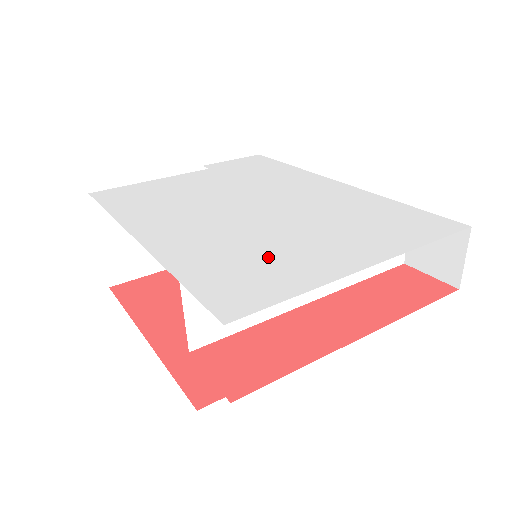
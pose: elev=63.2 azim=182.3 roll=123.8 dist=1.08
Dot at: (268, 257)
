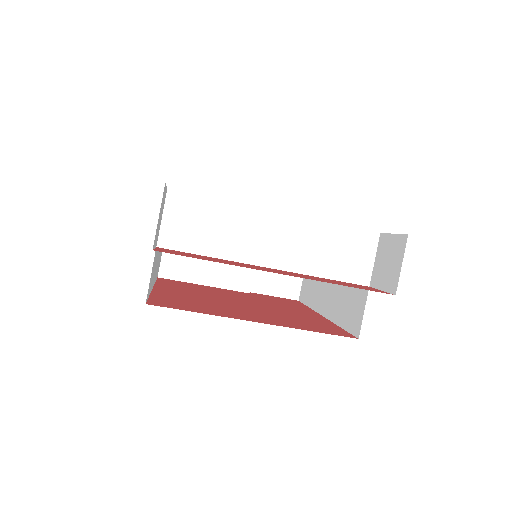
Dot at: occluded
